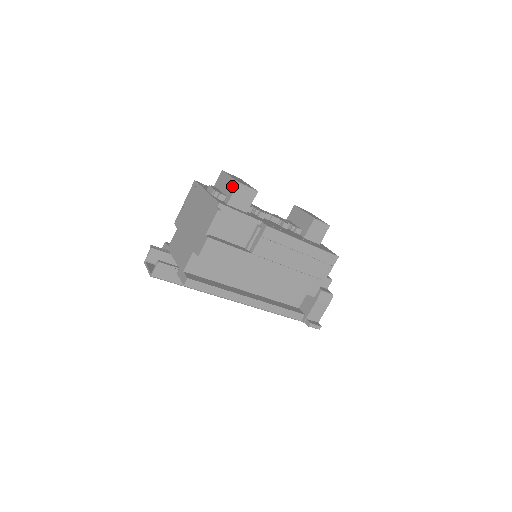
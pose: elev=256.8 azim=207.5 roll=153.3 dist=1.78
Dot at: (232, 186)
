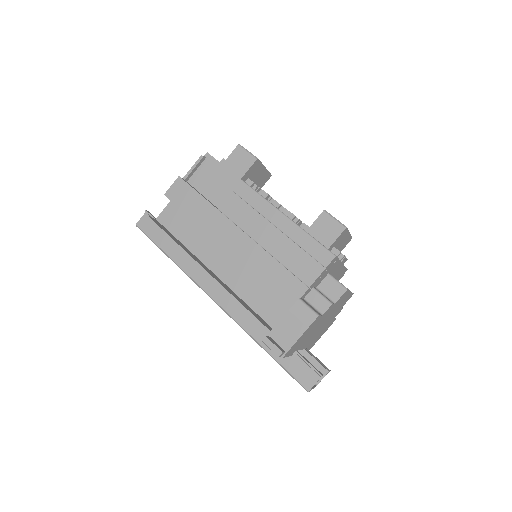
Dot at: occluded
